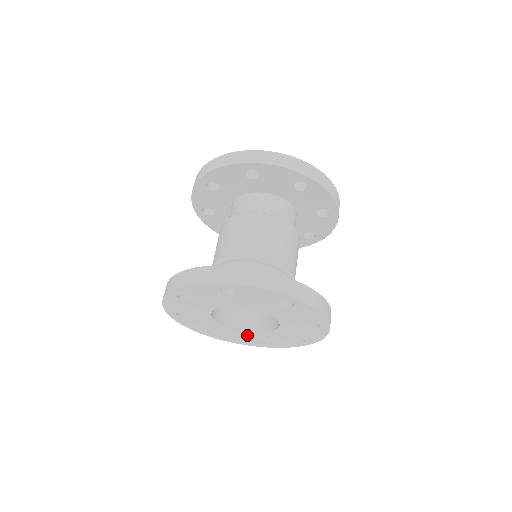
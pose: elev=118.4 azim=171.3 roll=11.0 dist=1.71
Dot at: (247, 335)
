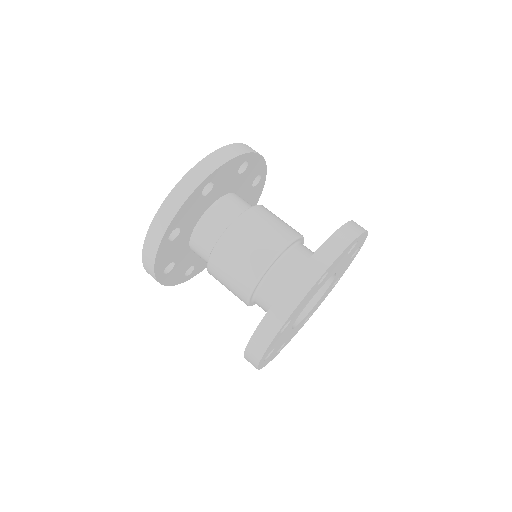
Dot at: occluded
